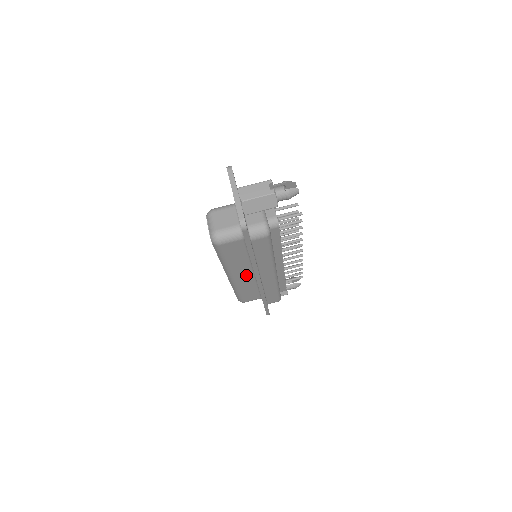
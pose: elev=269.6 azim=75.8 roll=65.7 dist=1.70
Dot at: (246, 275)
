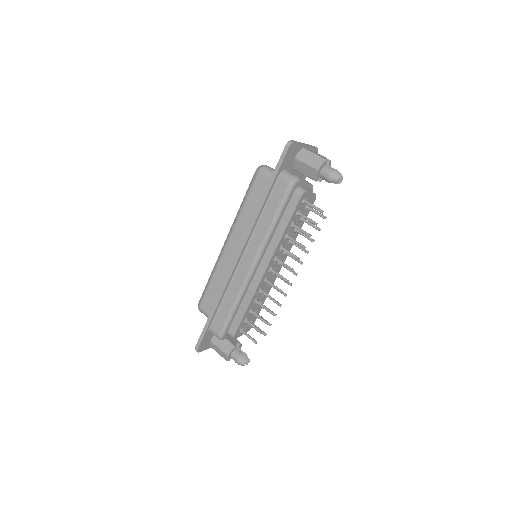
Dot at: (236, 250)
